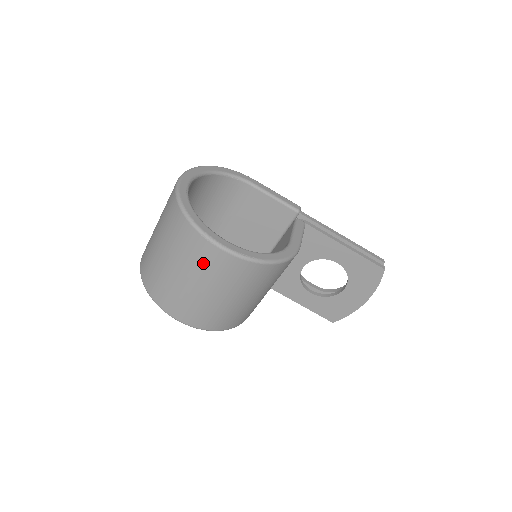
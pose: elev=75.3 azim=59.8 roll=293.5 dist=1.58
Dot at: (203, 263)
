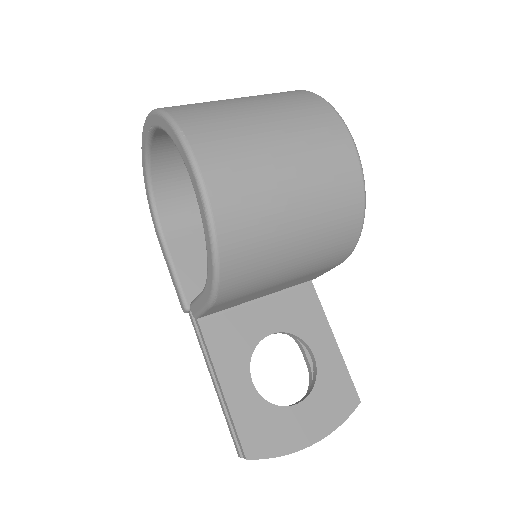
Dot at: (313, 129)
